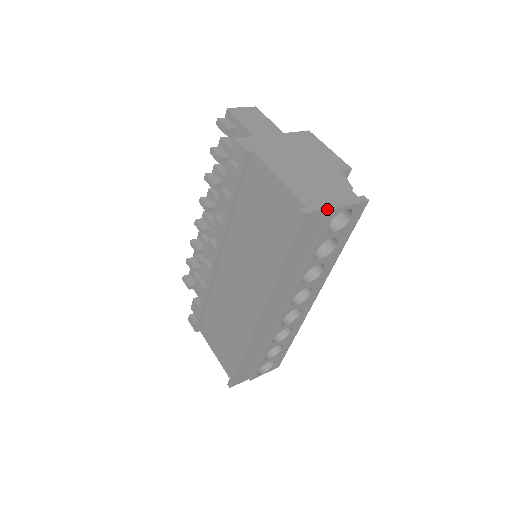
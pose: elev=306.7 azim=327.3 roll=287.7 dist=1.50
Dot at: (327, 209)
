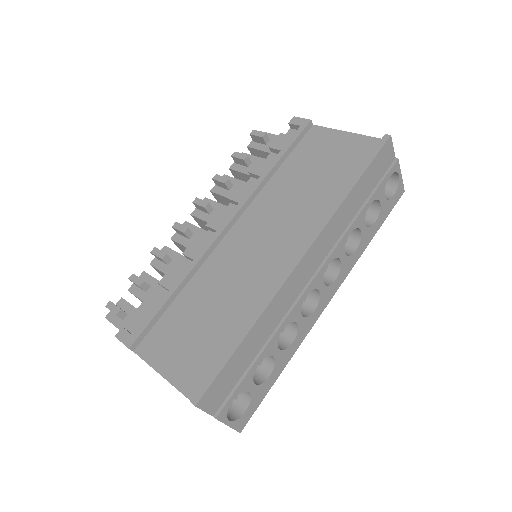
Dot at: (394, 157)
